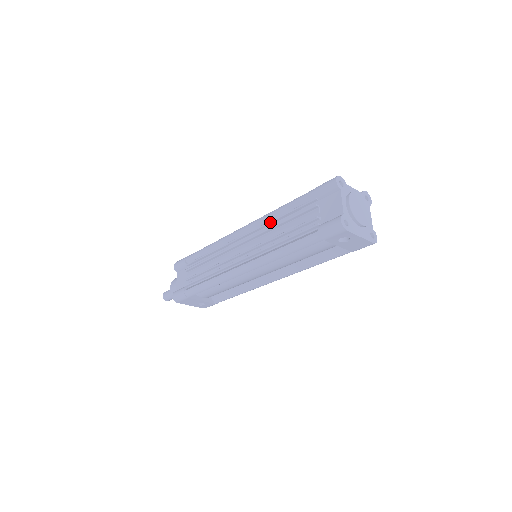
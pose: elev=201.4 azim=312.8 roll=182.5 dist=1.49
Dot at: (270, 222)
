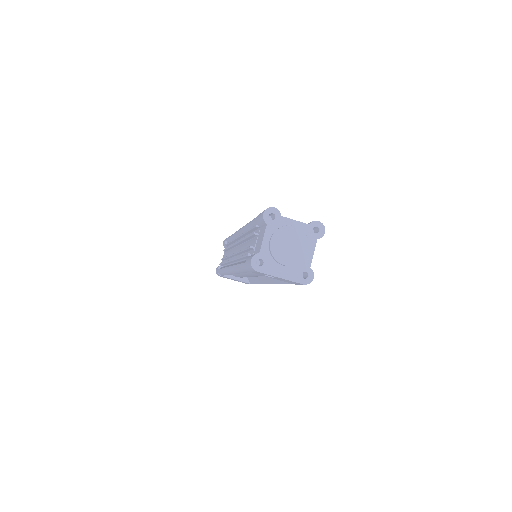
Dot at: (244, 233)
